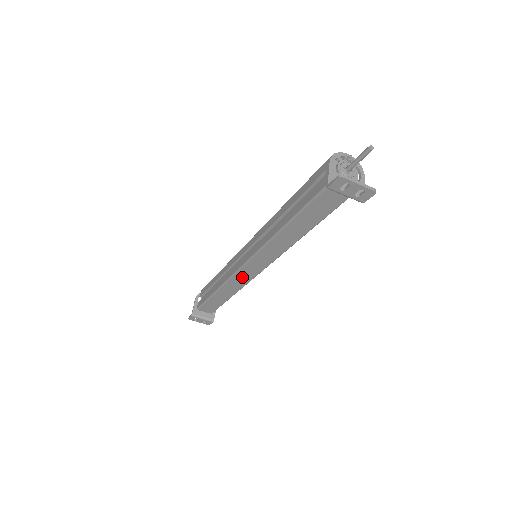
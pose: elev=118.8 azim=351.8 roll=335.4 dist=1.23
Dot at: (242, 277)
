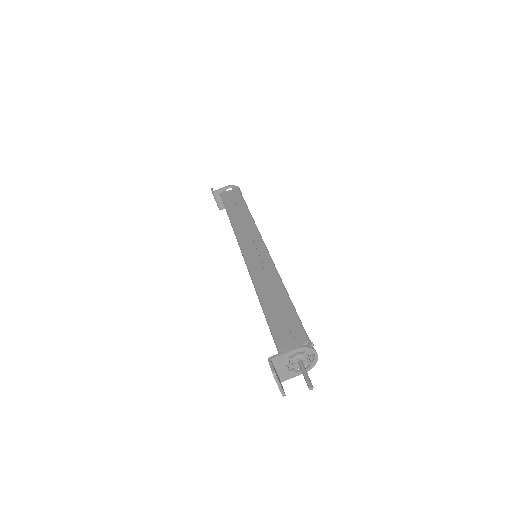
Dot at: occluded
